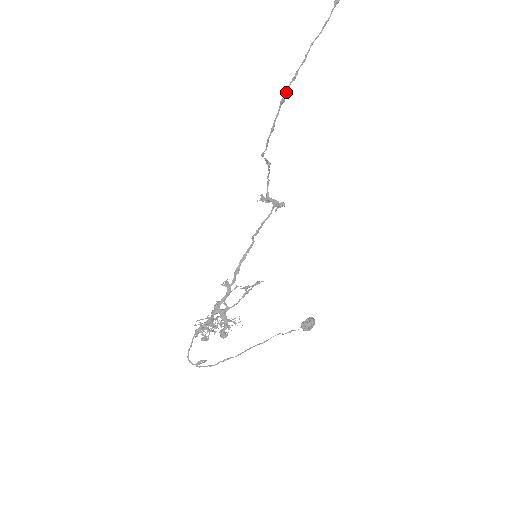
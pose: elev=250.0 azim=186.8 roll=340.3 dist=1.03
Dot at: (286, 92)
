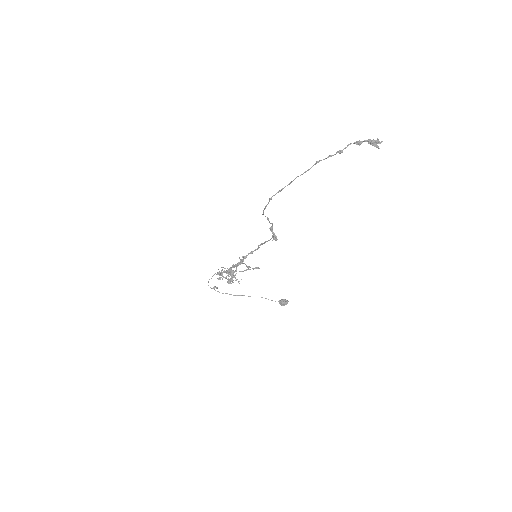
Dot at: occluded
